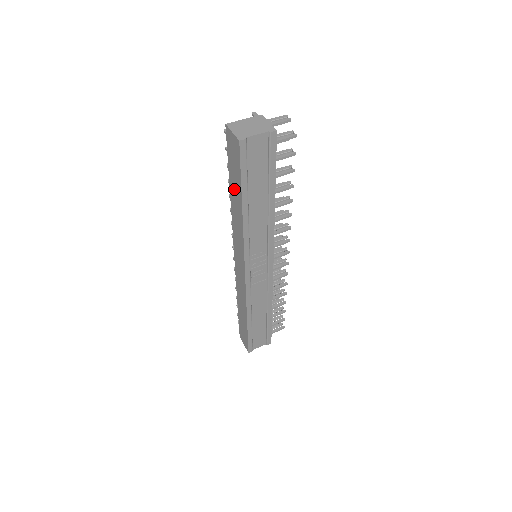
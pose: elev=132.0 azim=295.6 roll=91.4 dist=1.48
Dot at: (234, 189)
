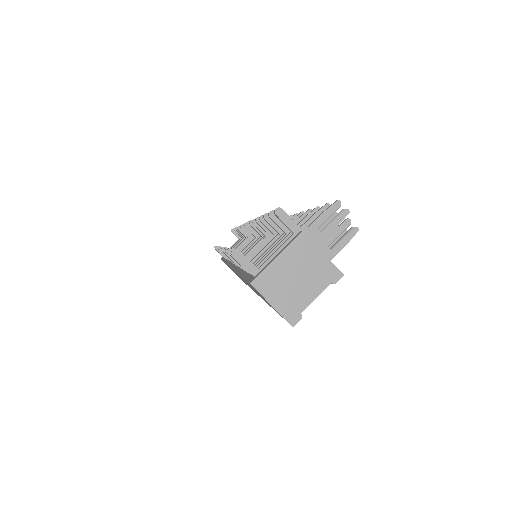
Dot at: occluded
